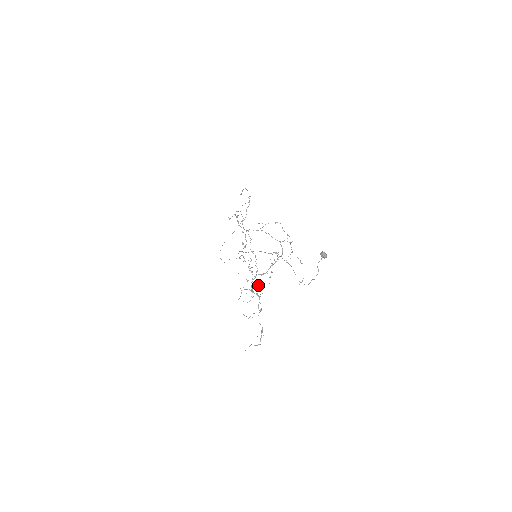
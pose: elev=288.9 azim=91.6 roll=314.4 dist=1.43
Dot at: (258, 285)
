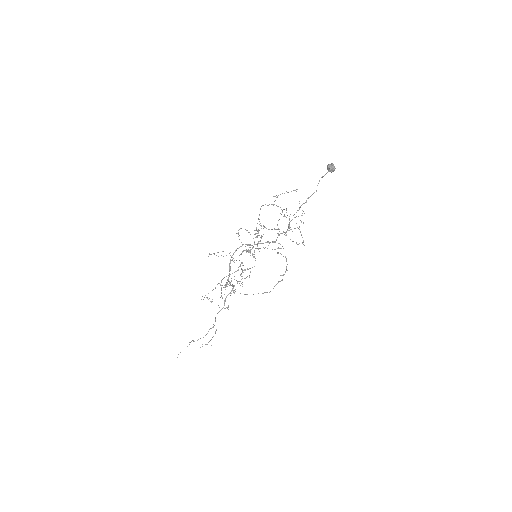
Dot at: occluded
